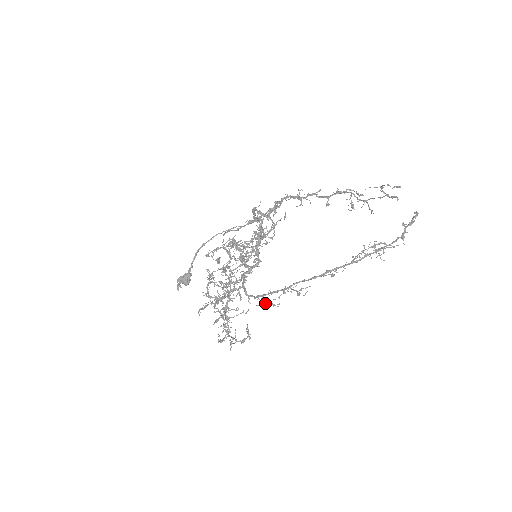
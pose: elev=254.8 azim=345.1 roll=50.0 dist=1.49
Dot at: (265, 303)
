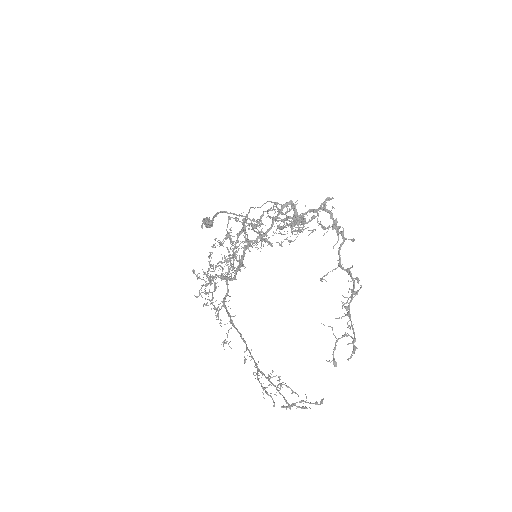
Dot at: (216, 316)
